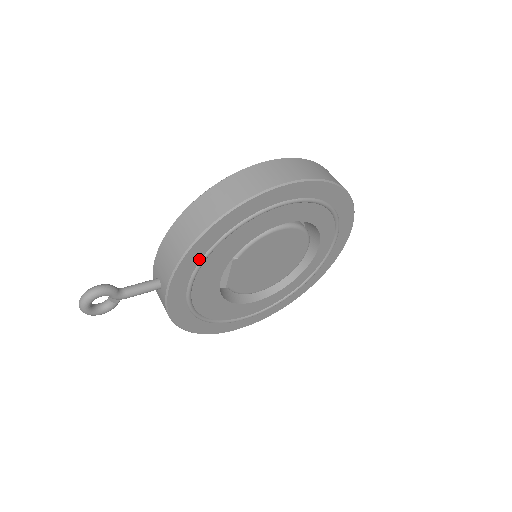
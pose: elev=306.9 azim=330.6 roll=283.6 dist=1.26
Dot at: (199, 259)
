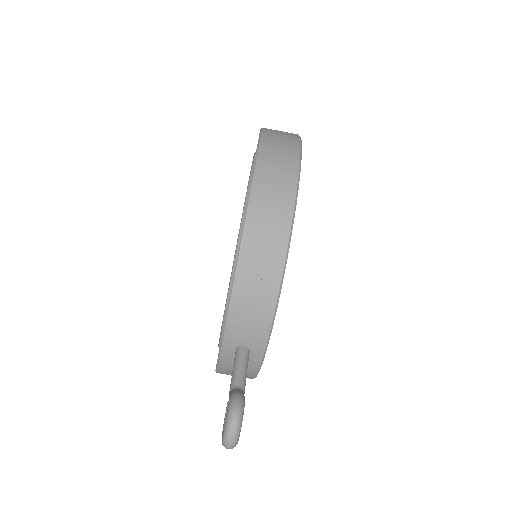
Dot at: occluded
